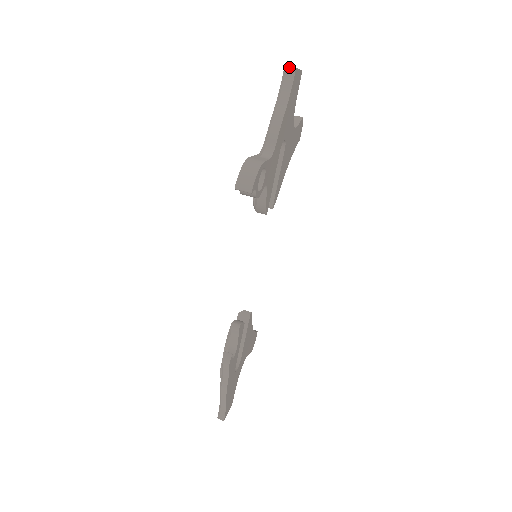
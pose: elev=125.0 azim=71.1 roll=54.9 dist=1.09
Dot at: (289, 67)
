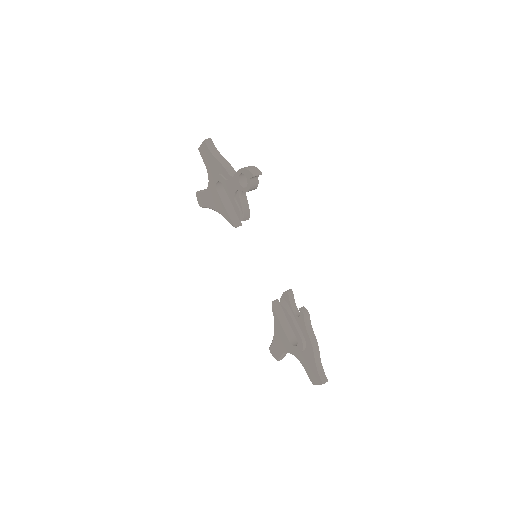
Dot at: (207, 139)
